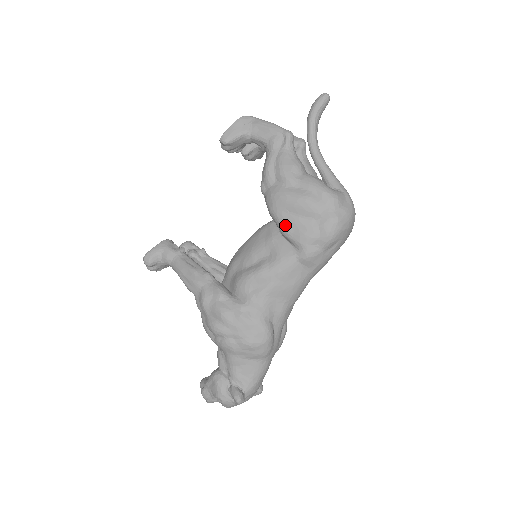
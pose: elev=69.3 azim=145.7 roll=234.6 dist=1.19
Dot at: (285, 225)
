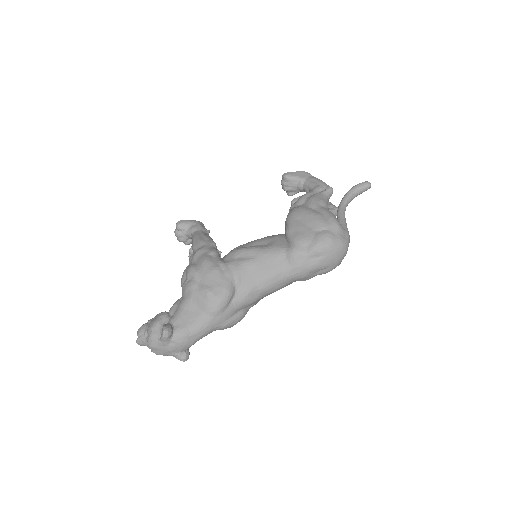
Dot at: (291, 226)
